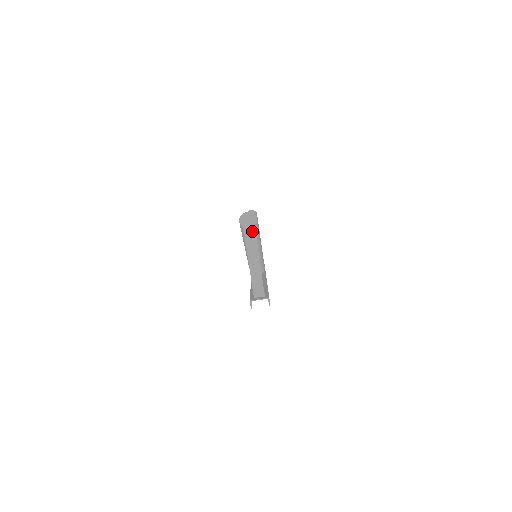
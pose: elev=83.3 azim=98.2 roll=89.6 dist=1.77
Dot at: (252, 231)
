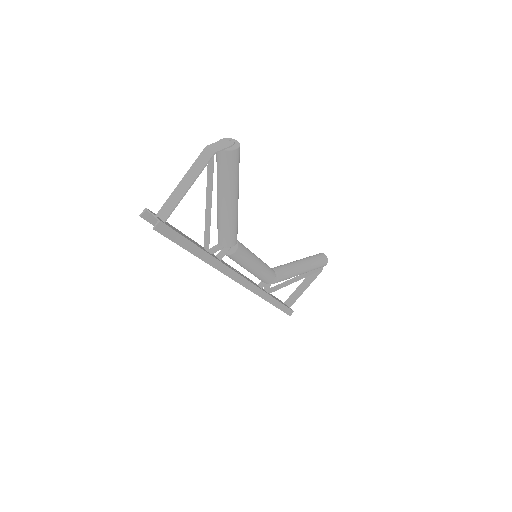
Dot at: (214, 149)
